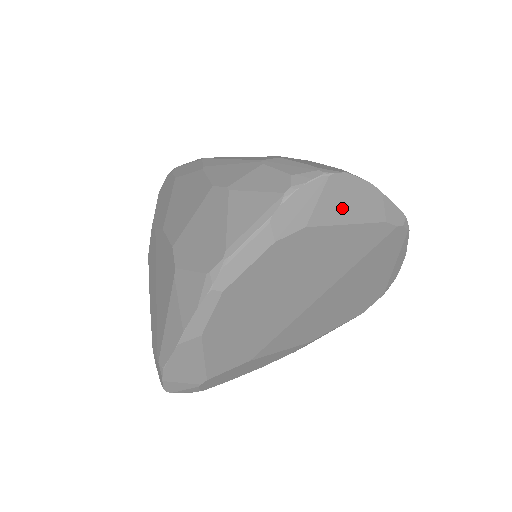
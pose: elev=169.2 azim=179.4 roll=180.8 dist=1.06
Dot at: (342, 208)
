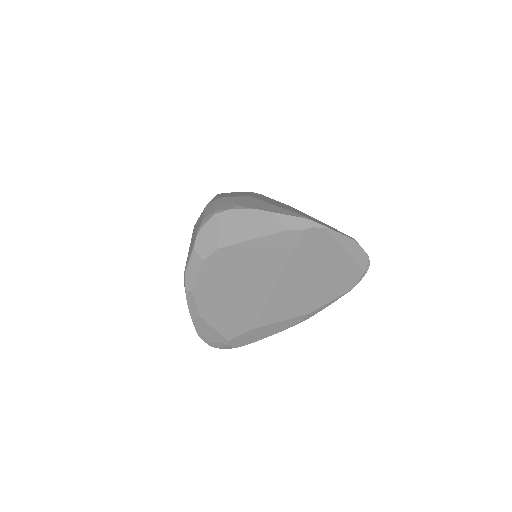
Dot at: (241, 231)
